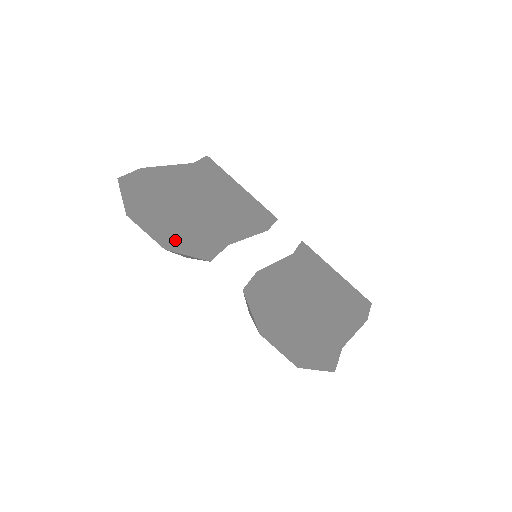
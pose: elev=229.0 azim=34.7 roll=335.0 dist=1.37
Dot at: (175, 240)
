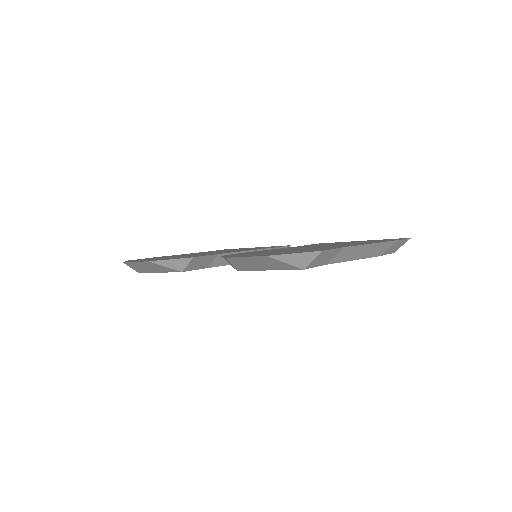
Dot at: (162, 259)
